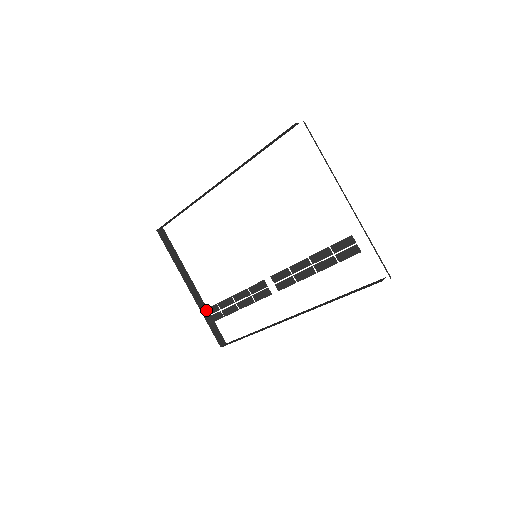
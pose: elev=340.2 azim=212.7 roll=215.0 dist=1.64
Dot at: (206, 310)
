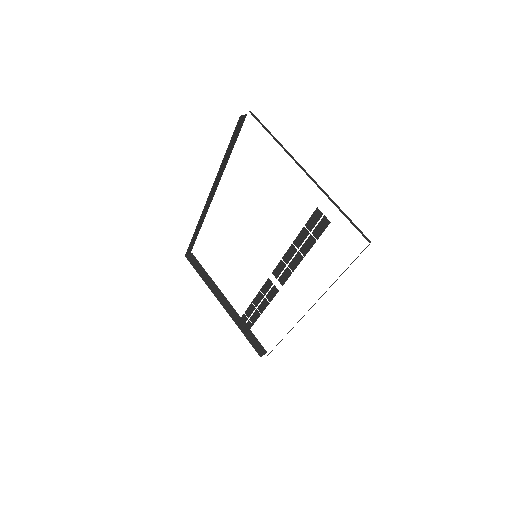
Dot at: (239, 322)
